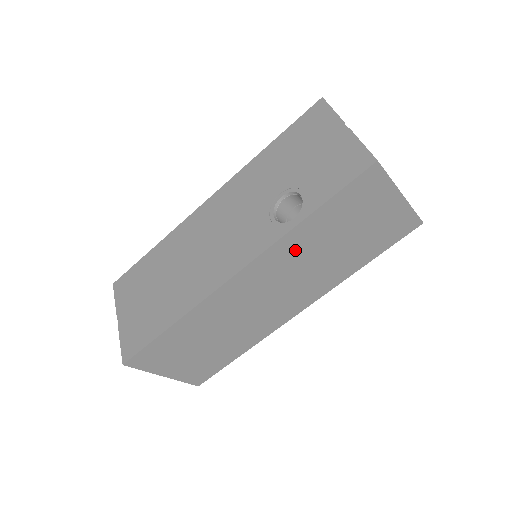
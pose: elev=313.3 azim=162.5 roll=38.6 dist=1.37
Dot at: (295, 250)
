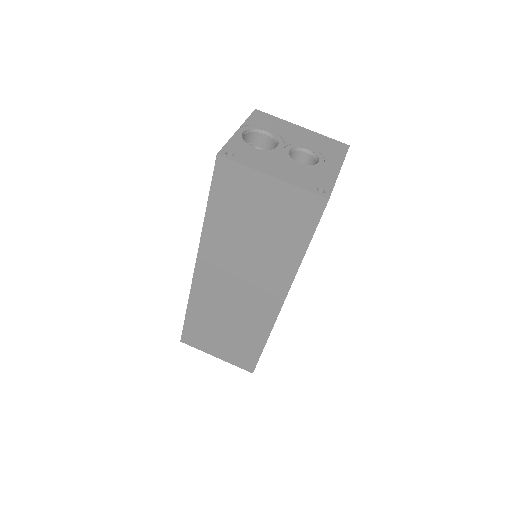
Dot at: (222, 243)
